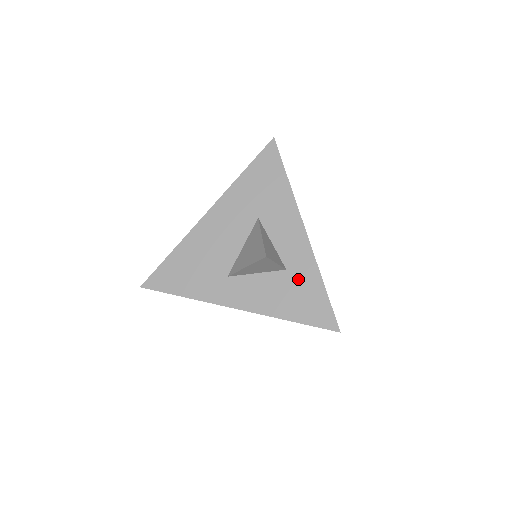
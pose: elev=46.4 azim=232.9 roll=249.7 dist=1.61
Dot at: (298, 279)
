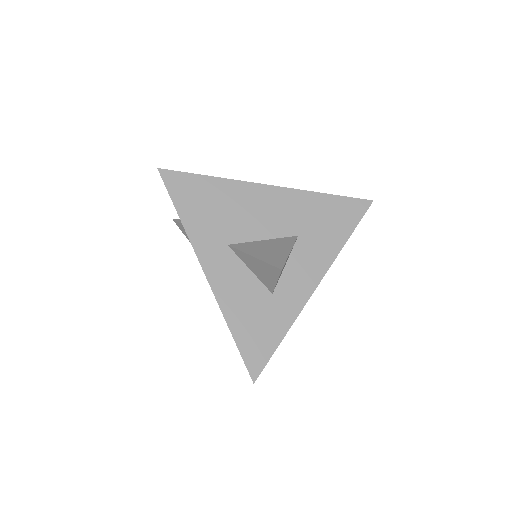
Dot at: (272, 310)
